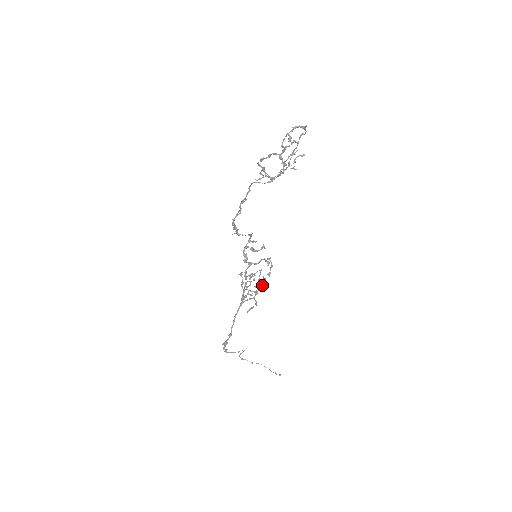
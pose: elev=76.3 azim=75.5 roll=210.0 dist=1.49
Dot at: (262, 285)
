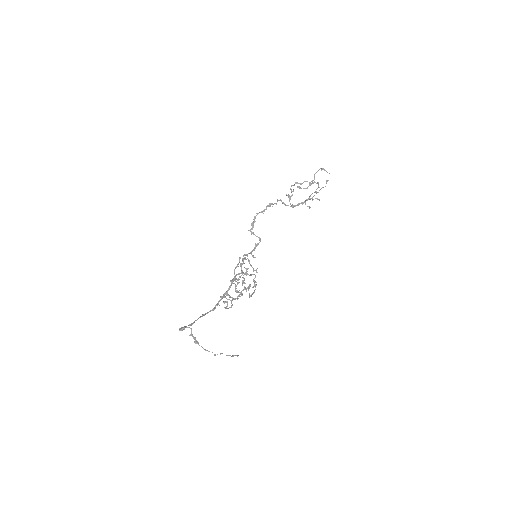
Dot at: (246, 290)
